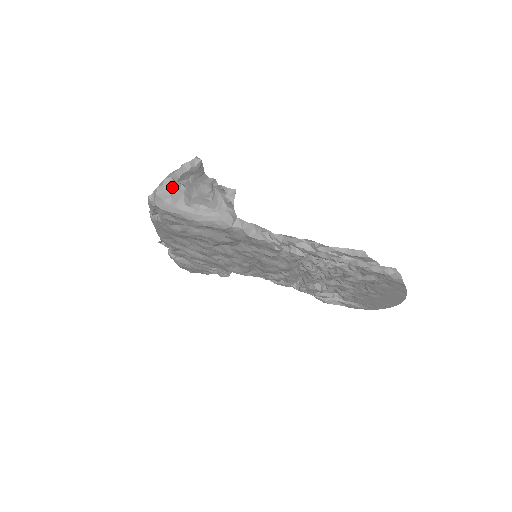
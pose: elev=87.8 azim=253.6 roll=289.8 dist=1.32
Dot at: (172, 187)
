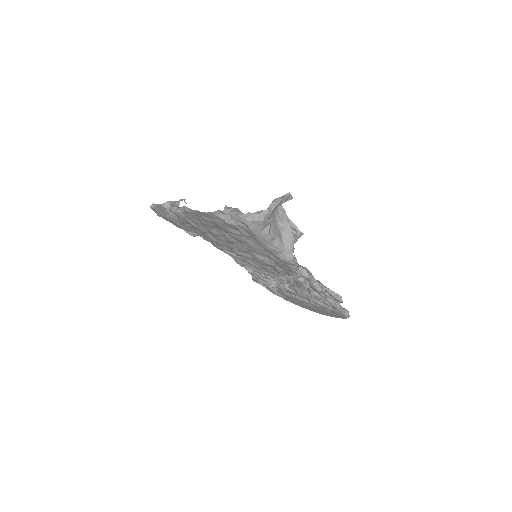
Dot at: (269, 217)
